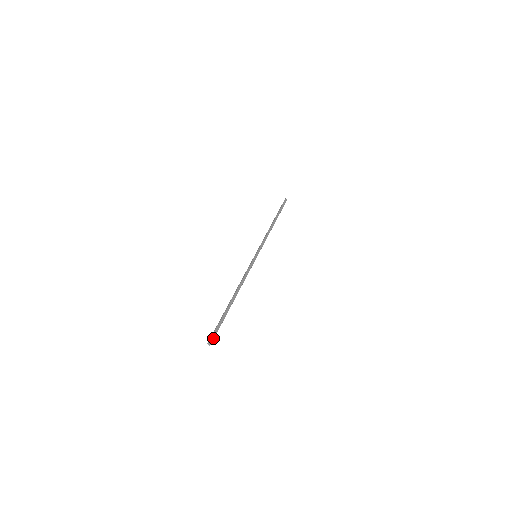
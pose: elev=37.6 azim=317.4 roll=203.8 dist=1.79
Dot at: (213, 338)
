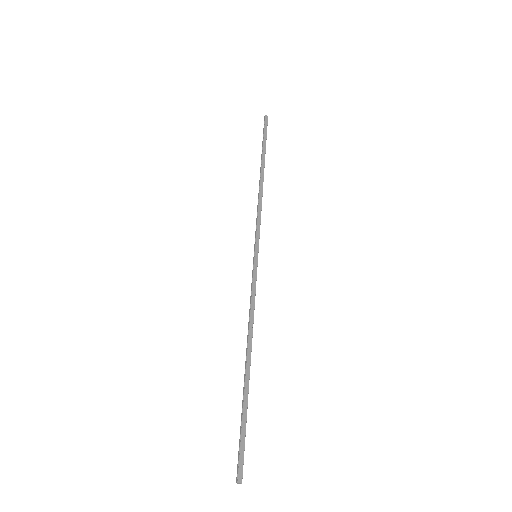
Dot at: (241, 467)
